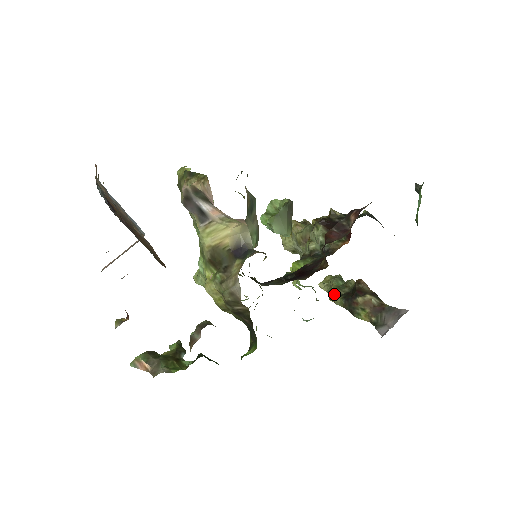
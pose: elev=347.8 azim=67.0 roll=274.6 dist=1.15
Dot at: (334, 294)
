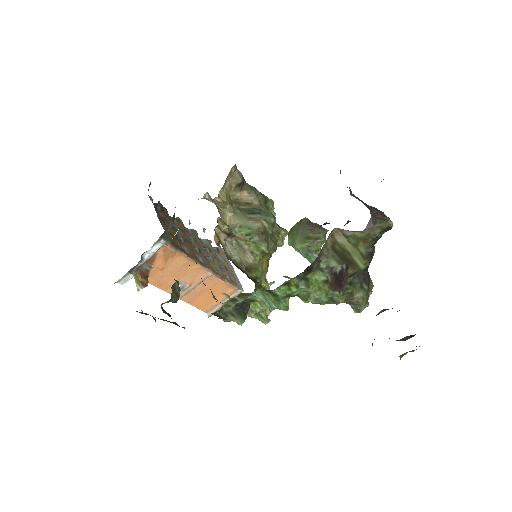
Dot at: occluded
